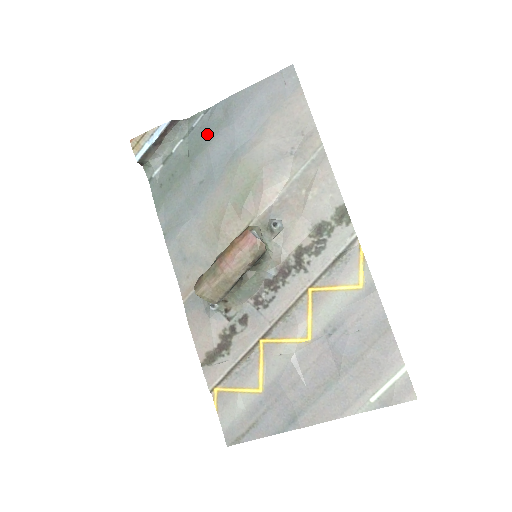
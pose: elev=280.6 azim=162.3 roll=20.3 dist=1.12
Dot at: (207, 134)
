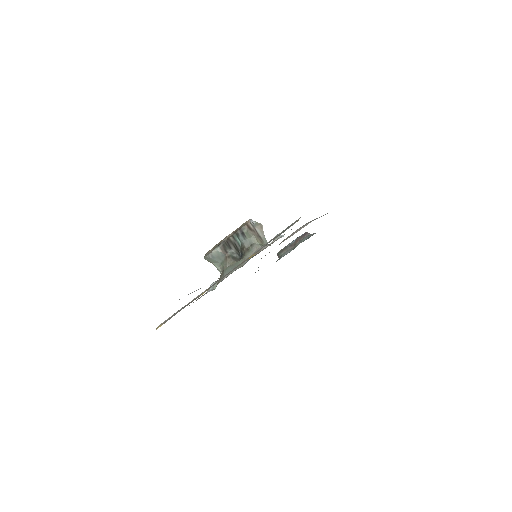
Dot at: occluded
